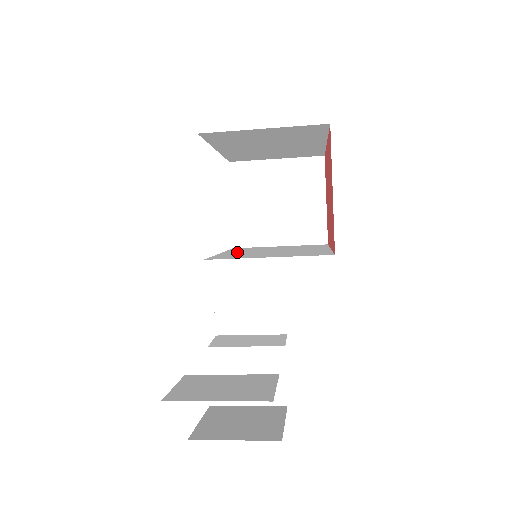
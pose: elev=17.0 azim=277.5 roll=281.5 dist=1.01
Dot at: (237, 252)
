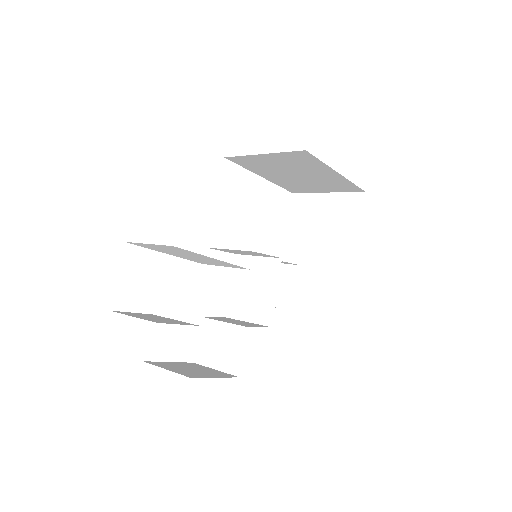
Dot at: occluded
